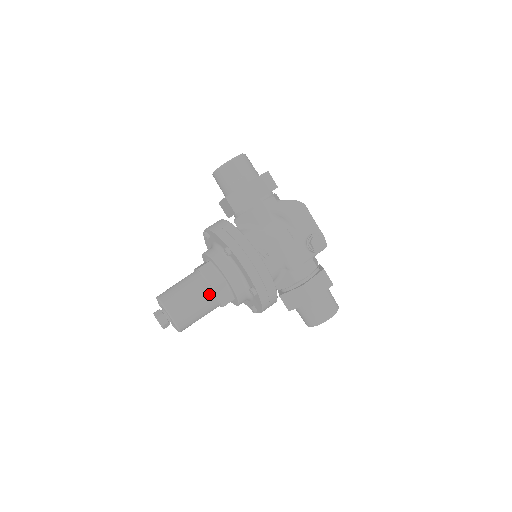
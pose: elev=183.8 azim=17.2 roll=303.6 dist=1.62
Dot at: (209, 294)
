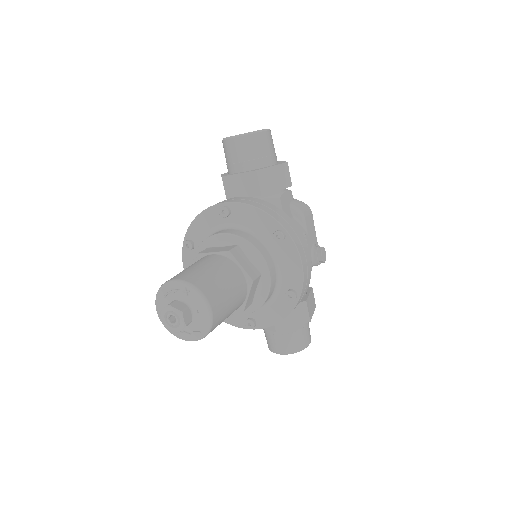
Dot at: (244, 289)
